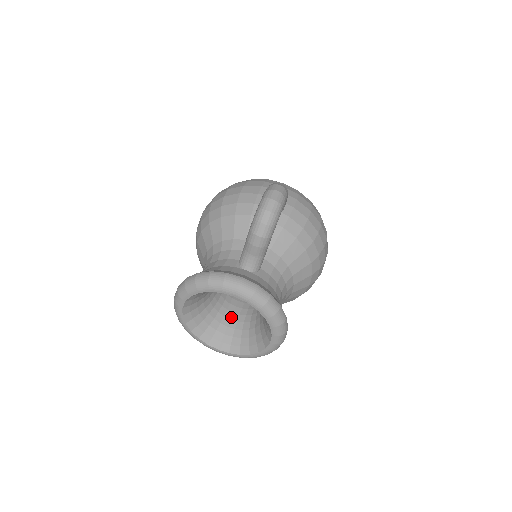
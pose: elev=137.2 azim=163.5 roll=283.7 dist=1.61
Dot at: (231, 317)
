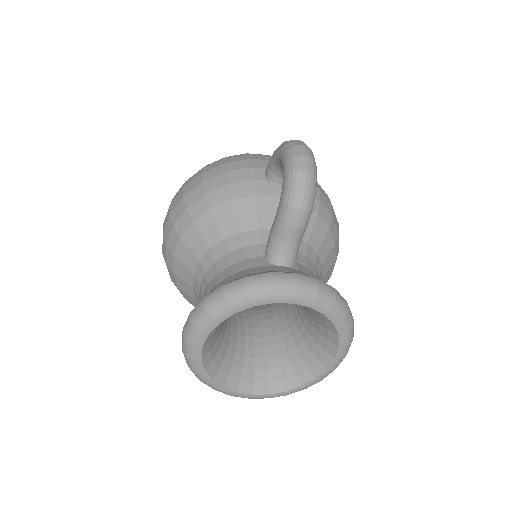
Dot at: (254, 344)
